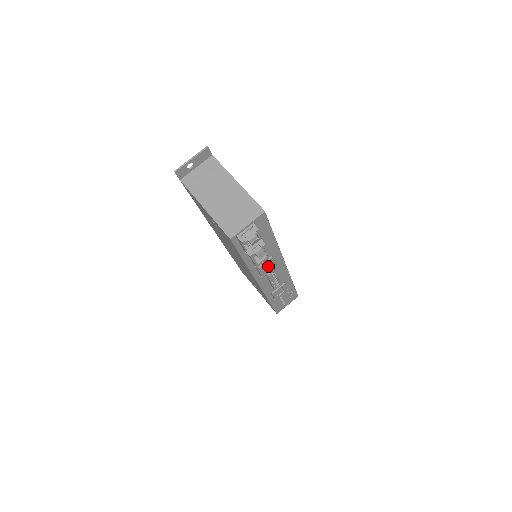
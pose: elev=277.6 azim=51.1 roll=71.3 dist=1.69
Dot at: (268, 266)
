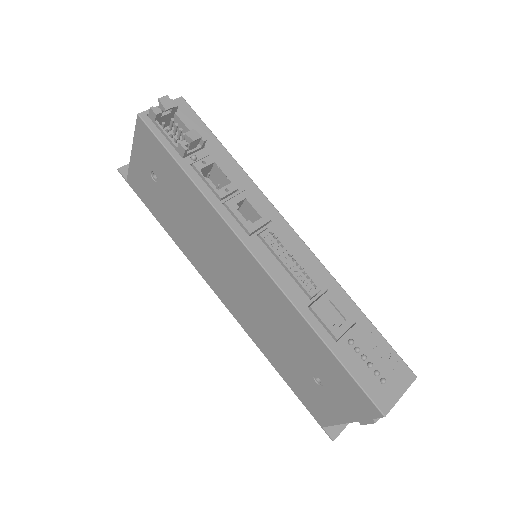
Dot at: (256, 222)
